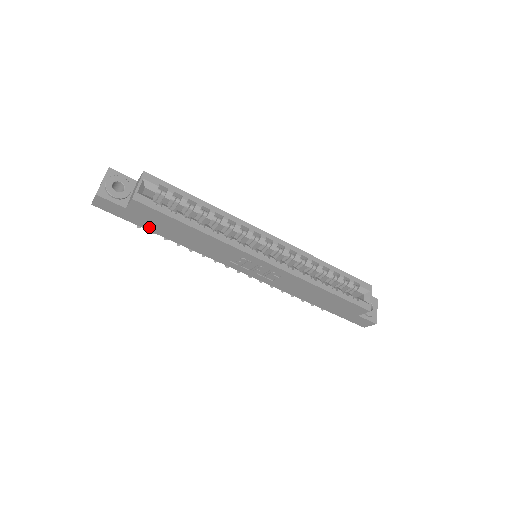
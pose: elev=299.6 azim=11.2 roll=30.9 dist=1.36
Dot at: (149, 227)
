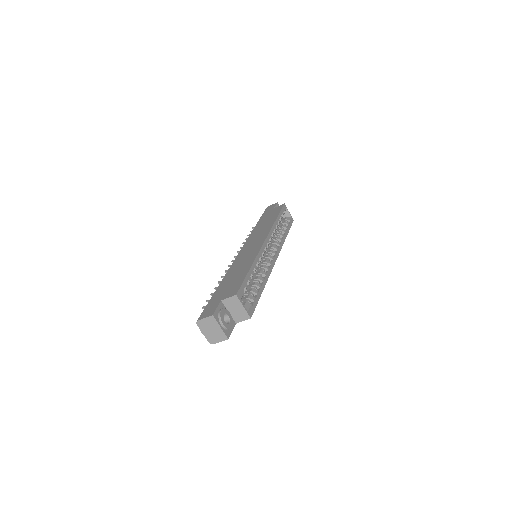
Dot at: occluded
